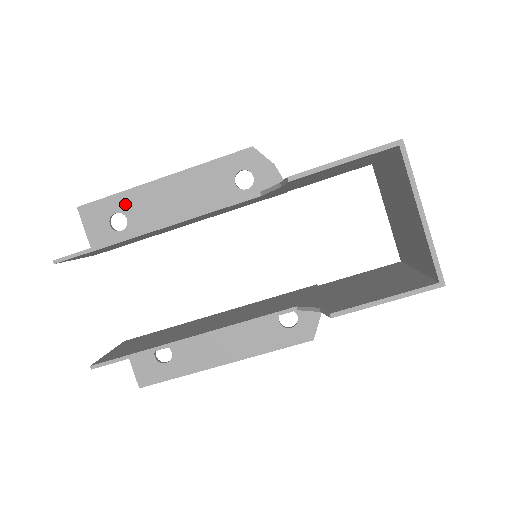
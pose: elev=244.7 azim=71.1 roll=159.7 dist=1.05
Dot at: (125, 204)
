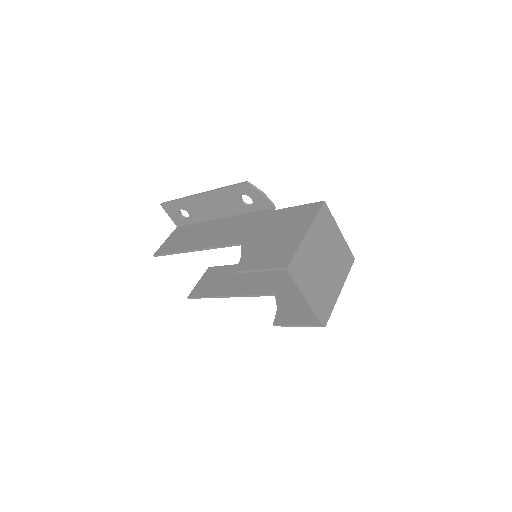
Dot at: (184, 206)
